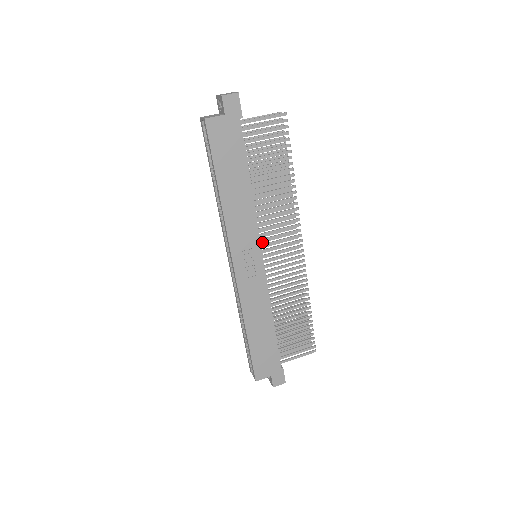
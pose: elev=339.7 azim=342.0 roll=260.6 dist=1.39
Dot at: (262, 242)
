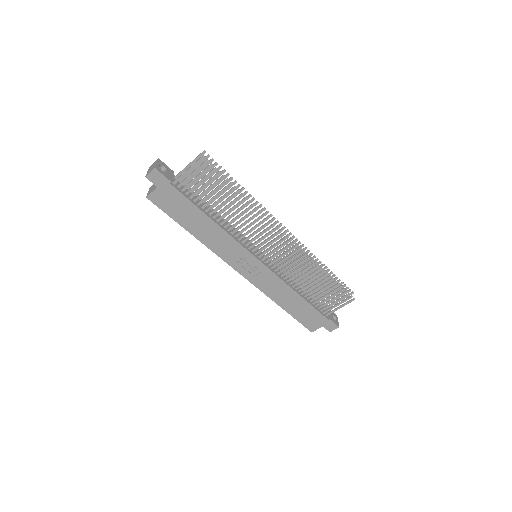
Dot at: occluded
